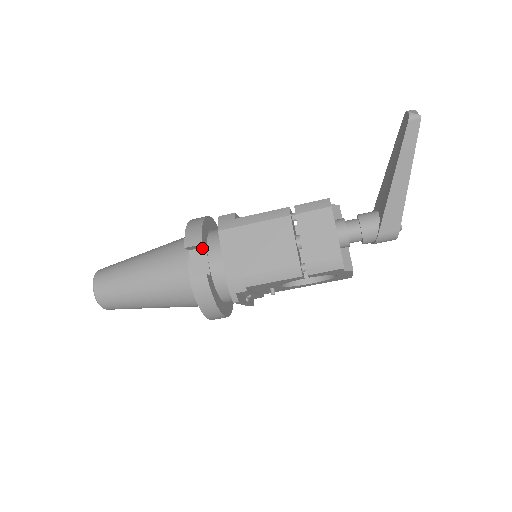
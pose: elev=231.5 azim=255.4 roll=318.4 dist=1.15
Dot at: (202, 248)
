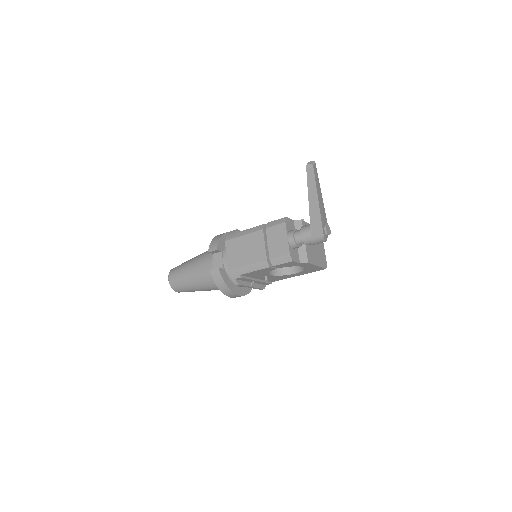
Dot at: (220, 252)
